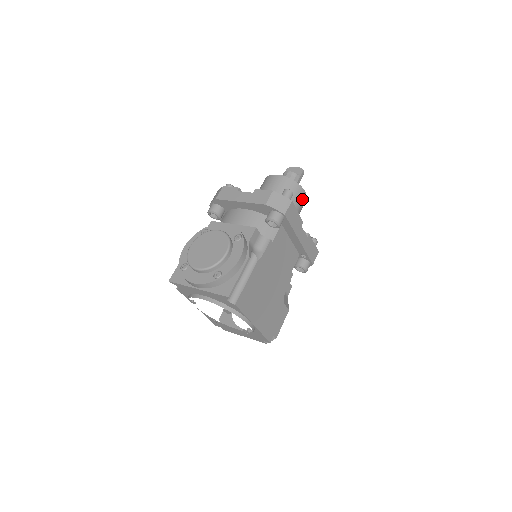
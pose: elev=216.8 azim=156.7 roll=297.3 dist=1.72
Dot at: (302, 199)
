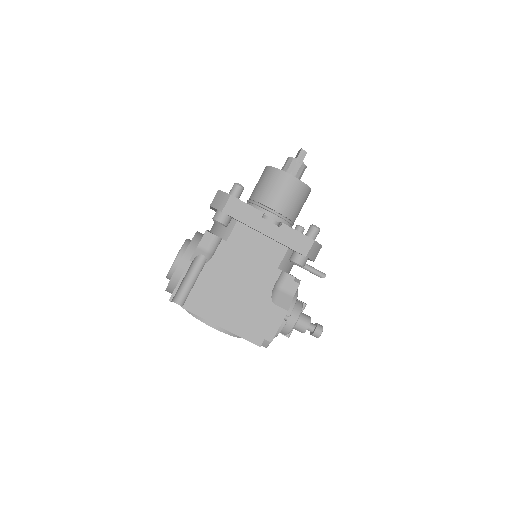
Dot at: (289, 185)
